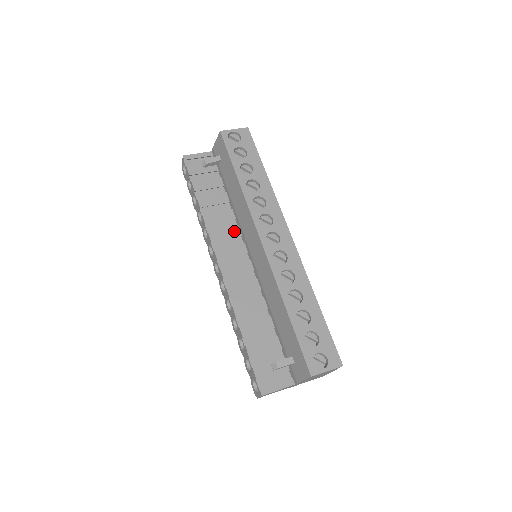
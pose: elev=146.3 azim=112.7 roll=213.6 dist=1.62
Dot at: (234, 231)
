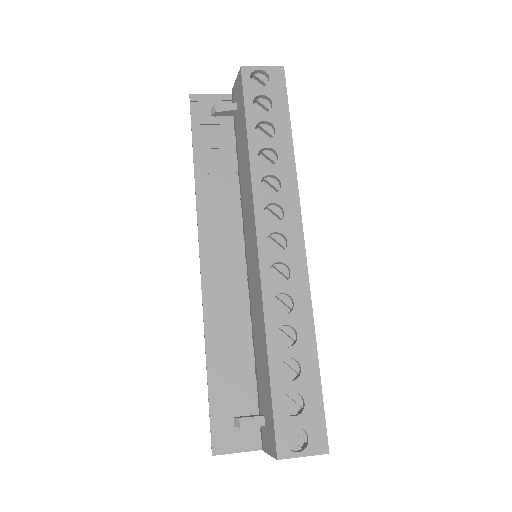
Dot at: (233, 215)
